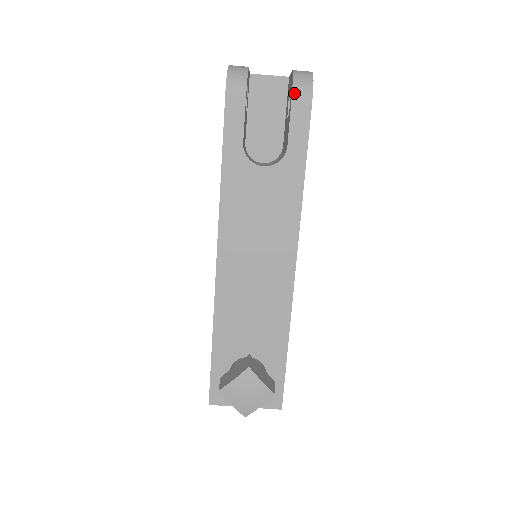
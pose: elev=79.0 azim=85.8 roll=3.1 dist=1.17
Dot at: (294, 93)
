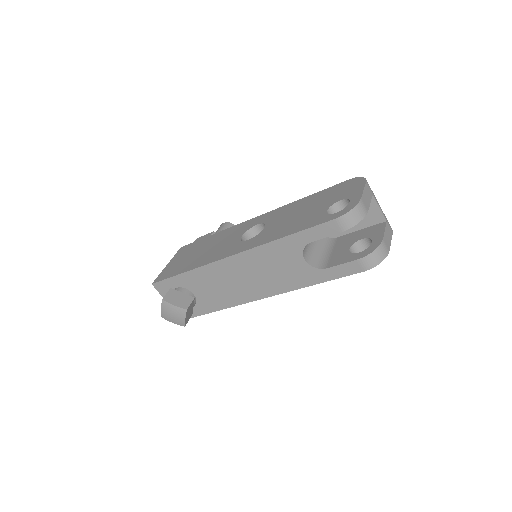
Dot at: (362, 259)
